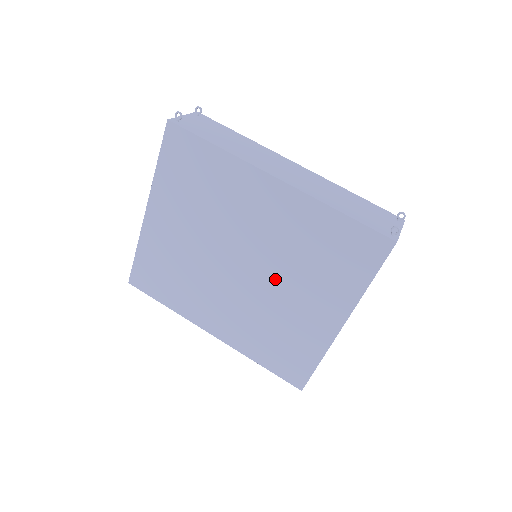
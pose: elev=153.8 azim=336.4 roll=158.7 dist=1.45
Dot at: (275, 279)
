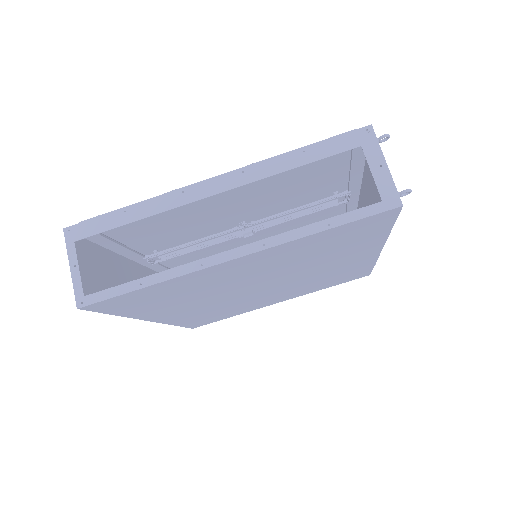
Dot at: (278, 291)
